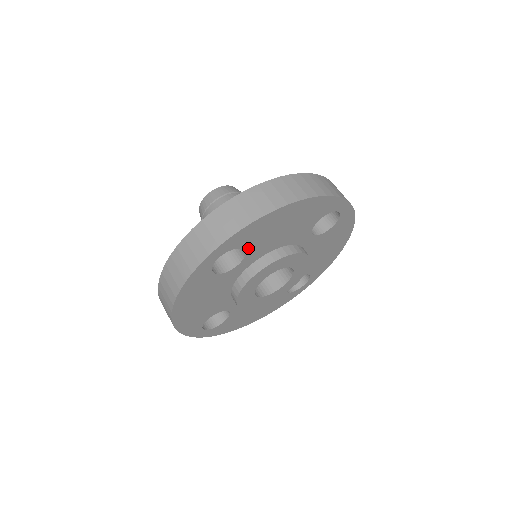
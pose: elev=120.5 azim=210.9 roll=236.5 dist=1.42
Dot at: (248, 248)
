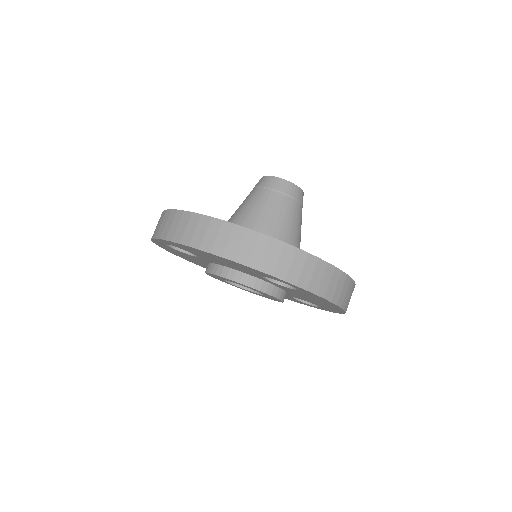
Dot at: (193, 253)
